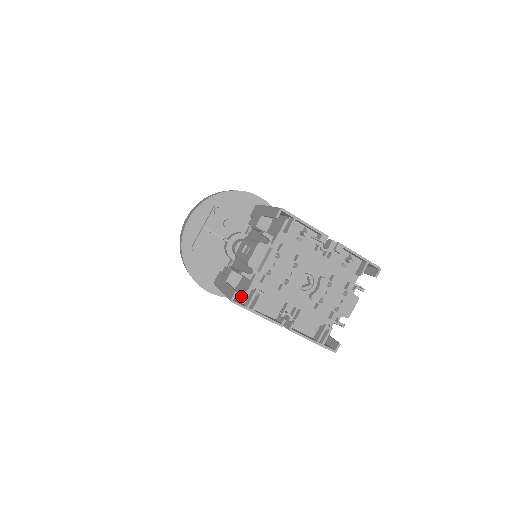
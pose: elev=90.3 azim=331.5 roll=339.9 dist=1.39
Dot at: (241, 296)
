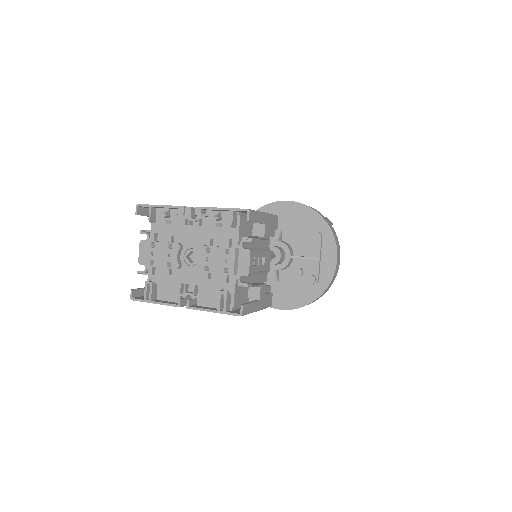
Dot at: occluded
